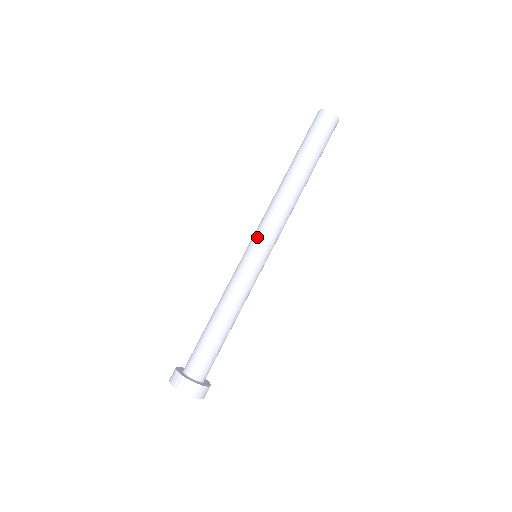
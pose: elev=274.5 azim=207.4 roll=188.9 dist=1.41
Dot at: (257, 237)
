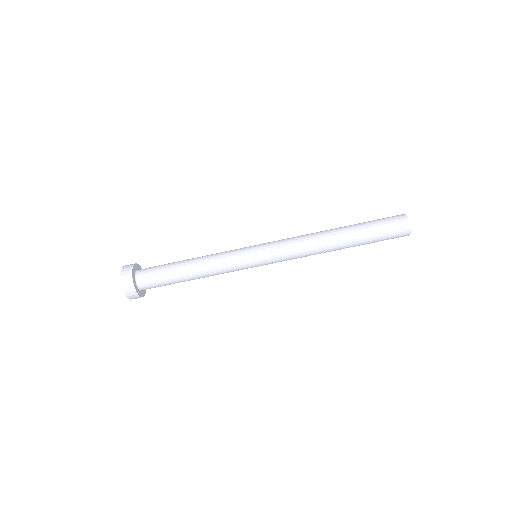
Dot at: (268, 243)
